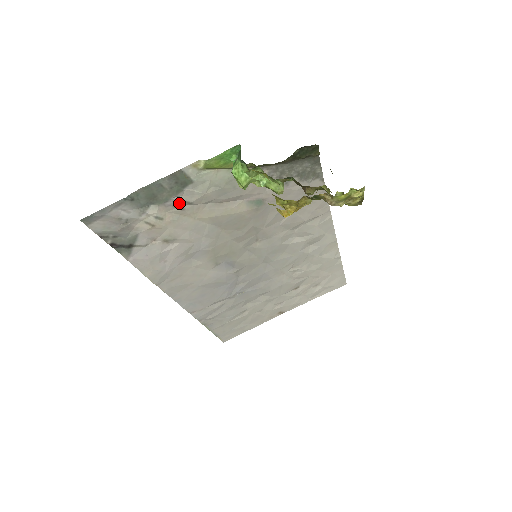
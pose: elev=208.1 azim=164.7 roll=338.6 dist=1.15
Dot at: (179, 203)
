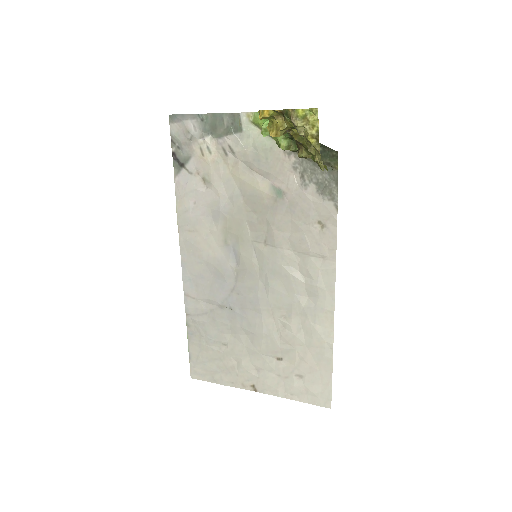
Dot at: (227, 147)
